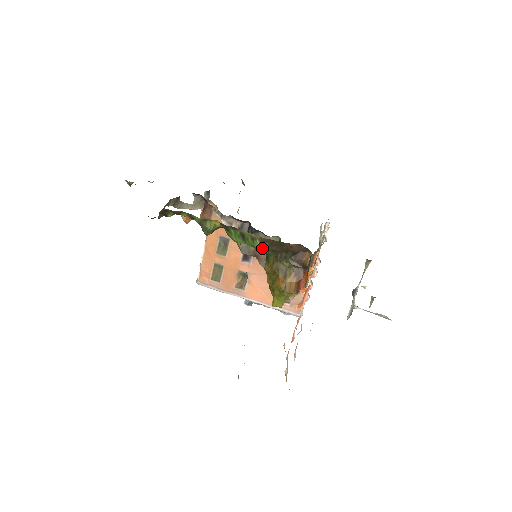
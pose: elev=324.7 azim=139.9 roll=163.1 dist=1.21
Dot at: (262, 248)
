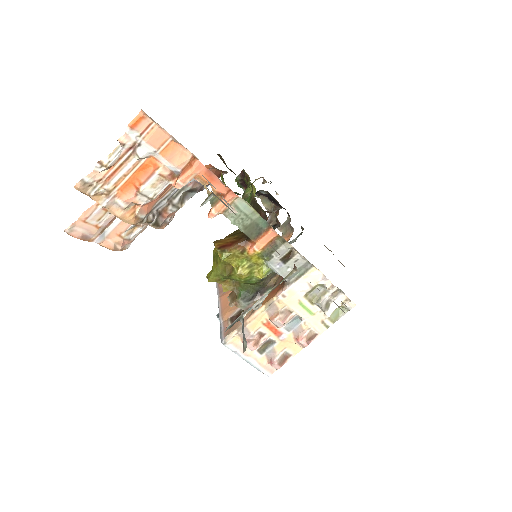
Dot at: occluded
